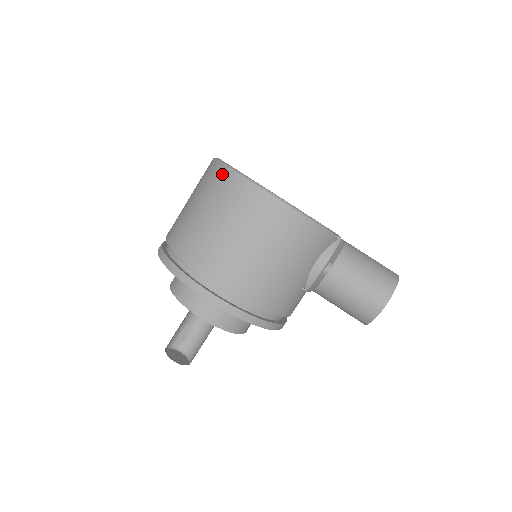
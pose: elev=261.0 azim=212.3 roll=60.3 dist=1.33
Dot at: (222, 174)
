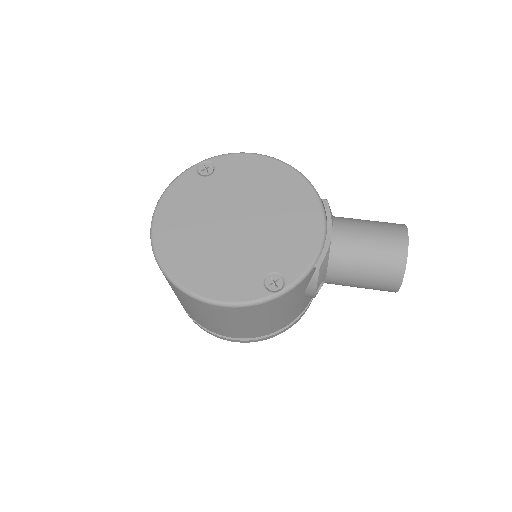
Dot at: (168, 281)
